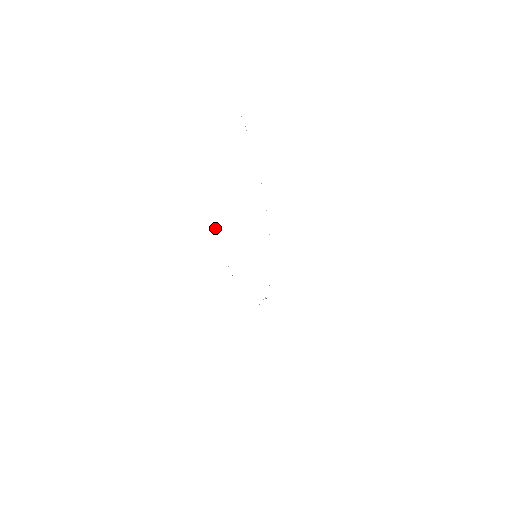
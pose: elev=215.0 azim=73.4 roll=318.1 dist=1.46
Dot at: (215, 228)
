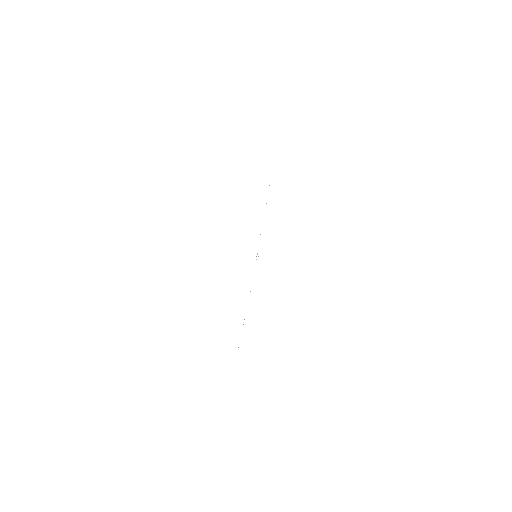
Dot at: occluded
